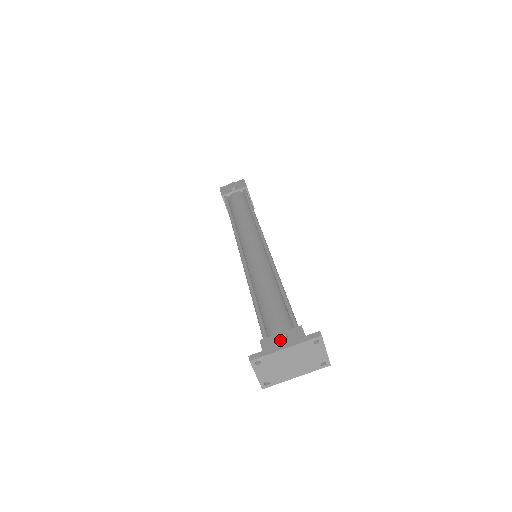
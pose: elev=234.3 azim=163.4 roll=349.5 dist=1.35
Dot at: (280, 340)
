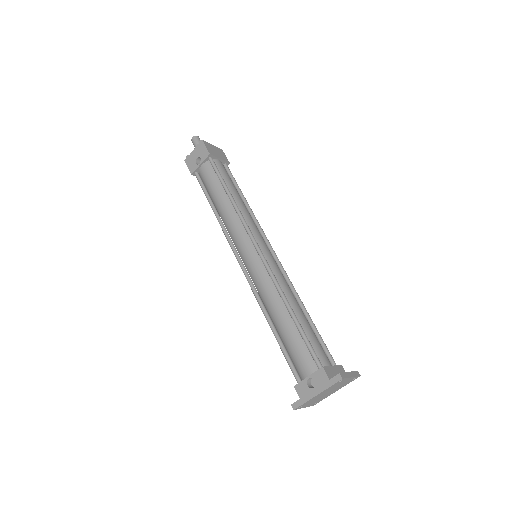
Dot at: (310, 379)
